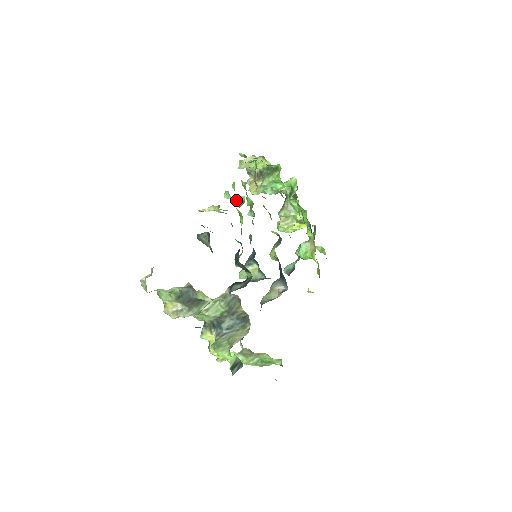
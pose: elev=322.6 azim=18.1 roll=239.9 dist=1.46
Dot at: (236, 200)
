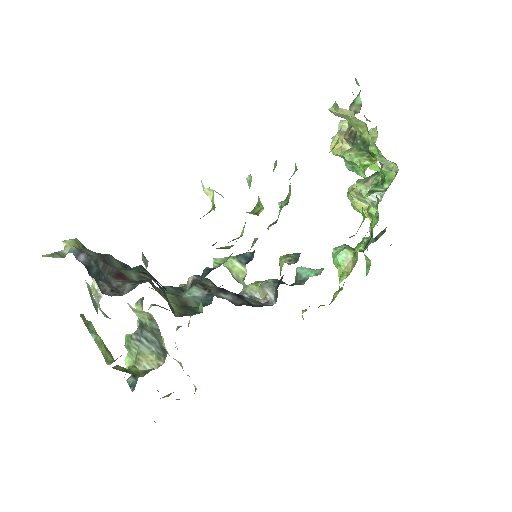
Dot at: occluded
